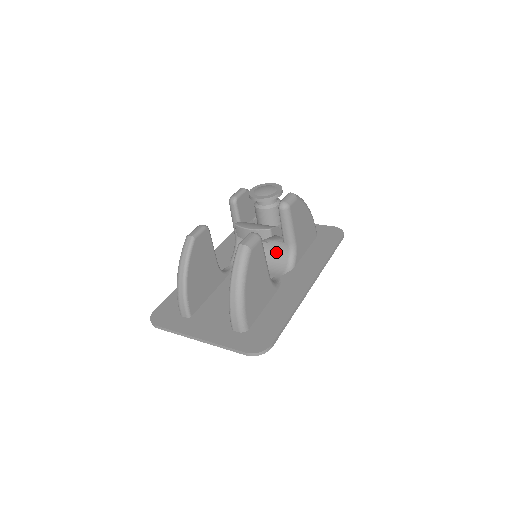
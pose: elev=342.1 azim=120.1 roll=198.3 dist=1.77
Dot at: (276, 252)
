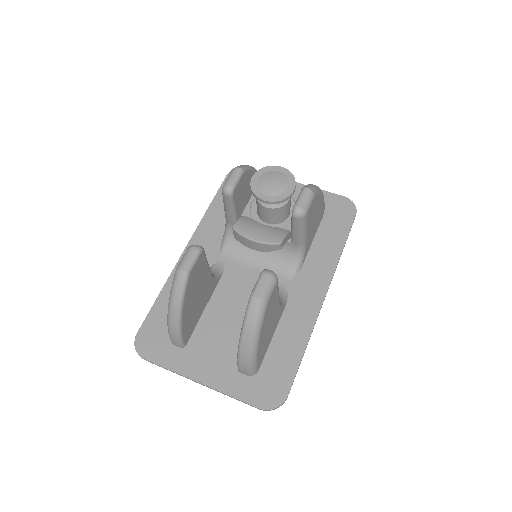
Dot at: (280, 249)
